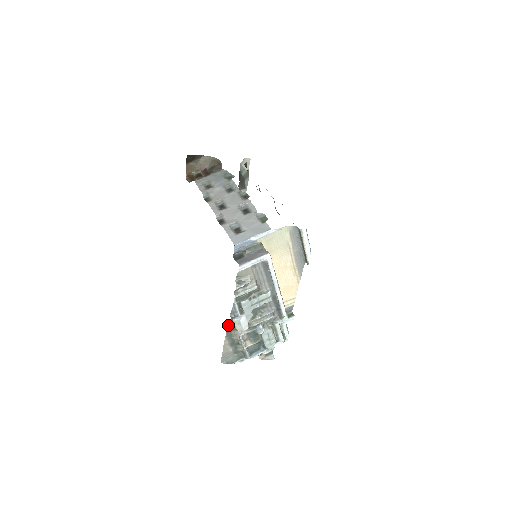
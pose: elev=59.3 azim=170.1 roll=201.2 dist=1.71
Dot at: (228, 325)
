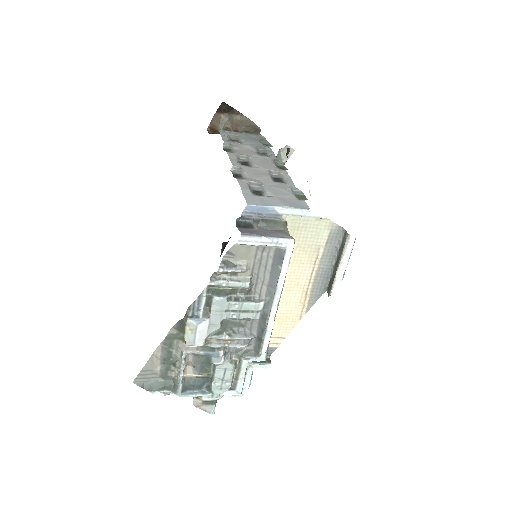
Dot at: (175, 326)
